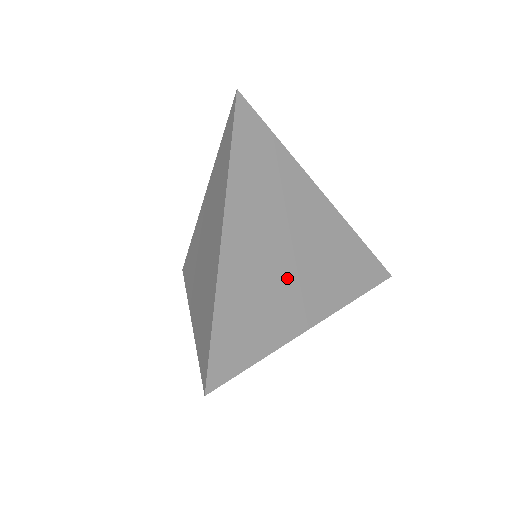
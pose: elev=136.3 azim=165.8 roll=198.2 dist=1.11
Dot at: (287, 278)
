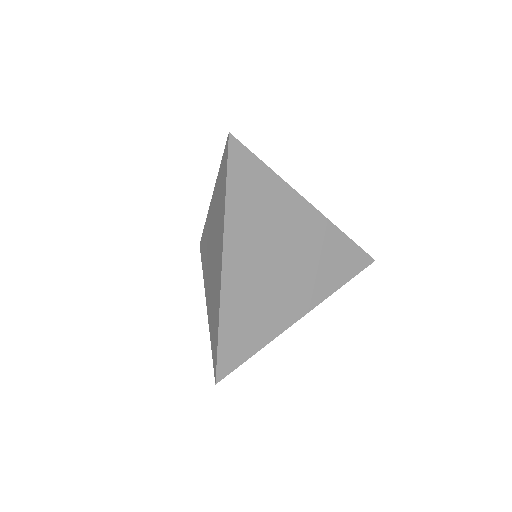
Dot at: (279, 285)
